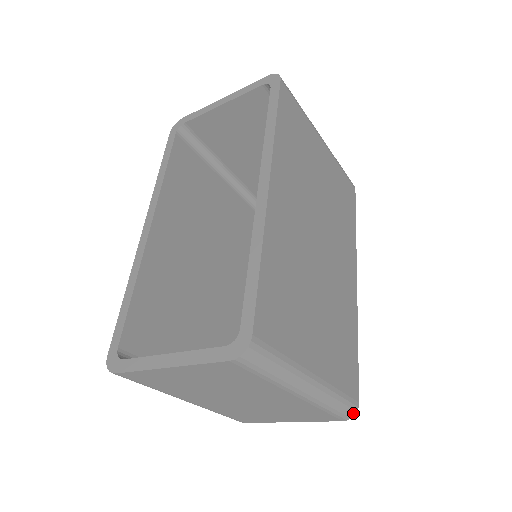
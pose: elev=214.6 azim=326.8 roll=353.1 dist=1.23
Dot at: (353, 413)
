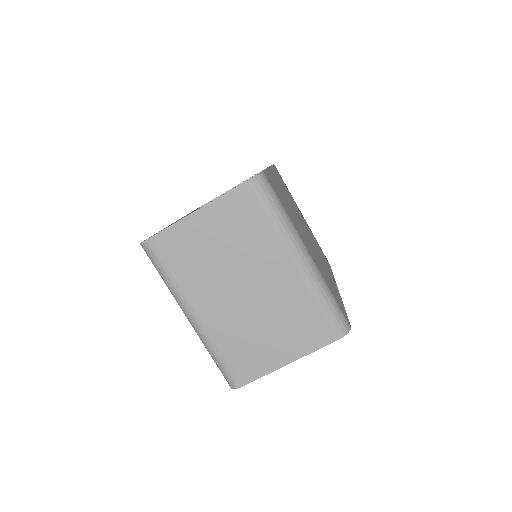
Dot at: (346, 328)
